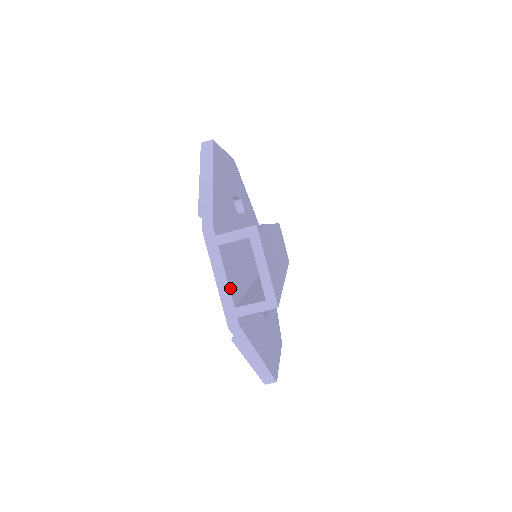
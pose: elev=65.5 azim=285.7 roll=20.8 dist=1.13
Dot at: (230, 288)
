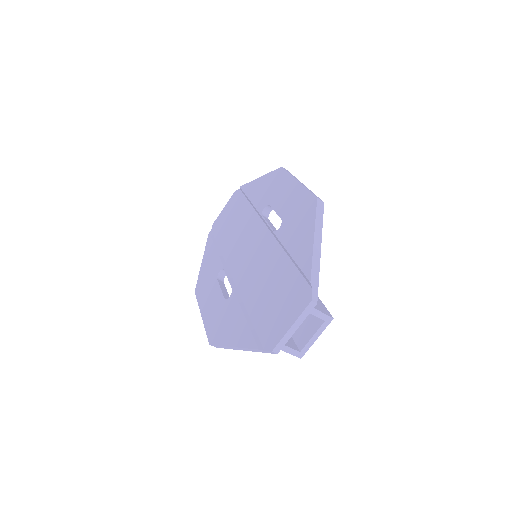
Dot at: (291, 334)
